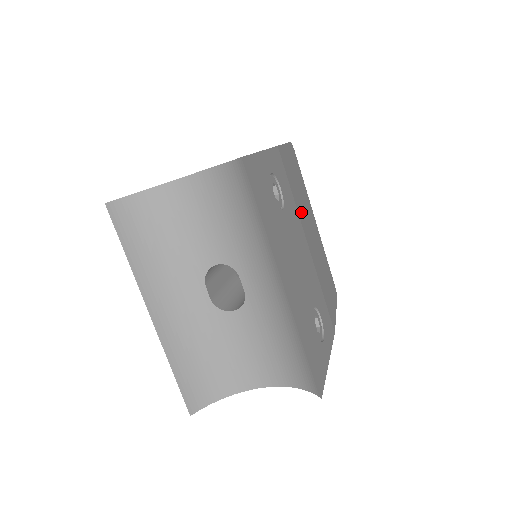
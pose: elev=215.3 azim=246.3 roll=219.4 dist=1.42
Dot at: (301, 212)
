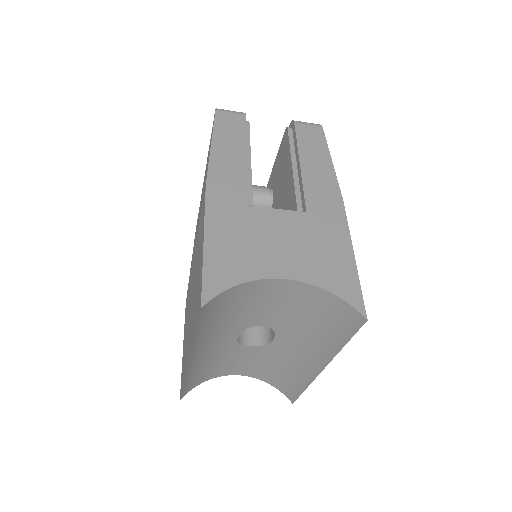
Dot at: occluded
